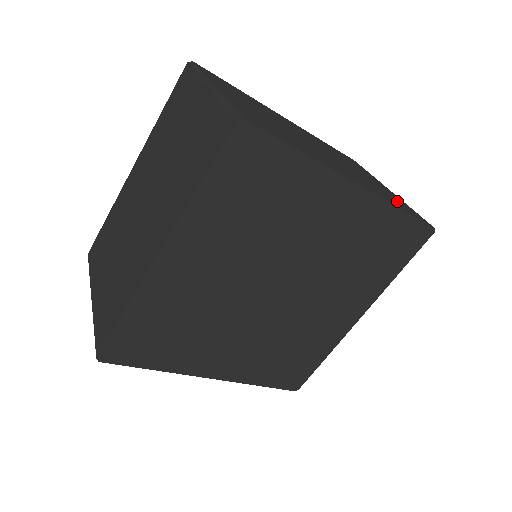
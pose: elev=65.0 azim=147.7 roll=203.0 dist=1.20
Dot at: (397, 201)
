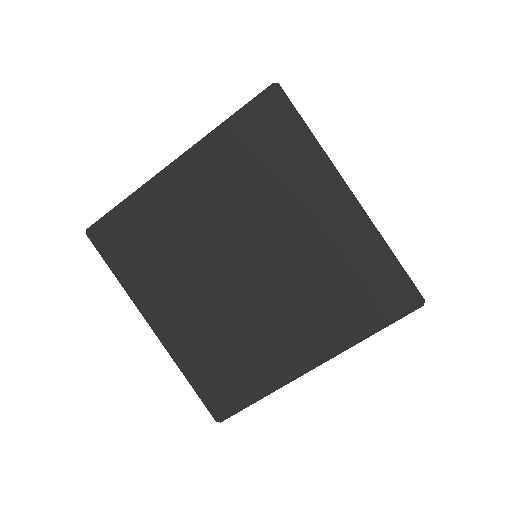
Dot at: occluded
